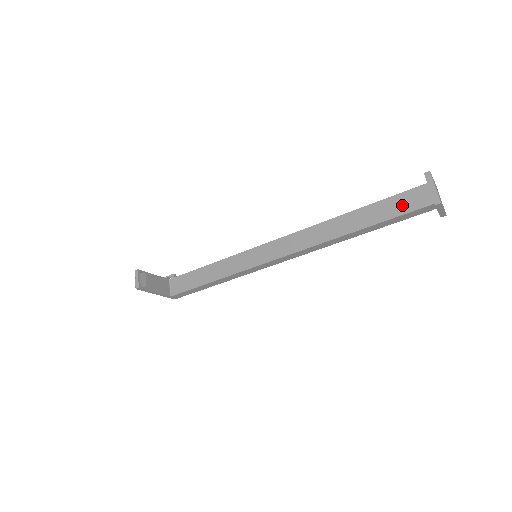
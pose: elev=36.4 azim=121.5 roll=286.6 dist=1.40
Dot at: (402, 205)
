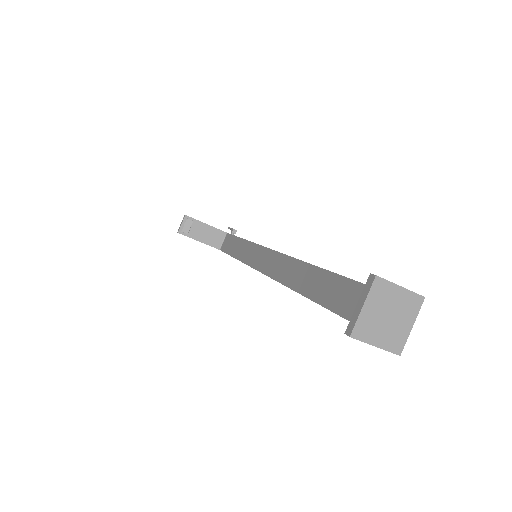
Dot at: (344, 300)
